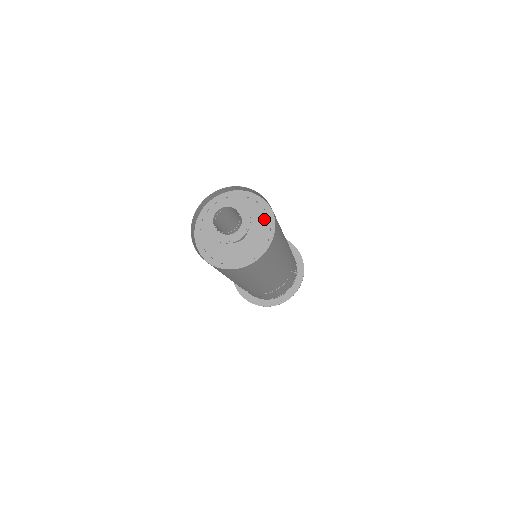
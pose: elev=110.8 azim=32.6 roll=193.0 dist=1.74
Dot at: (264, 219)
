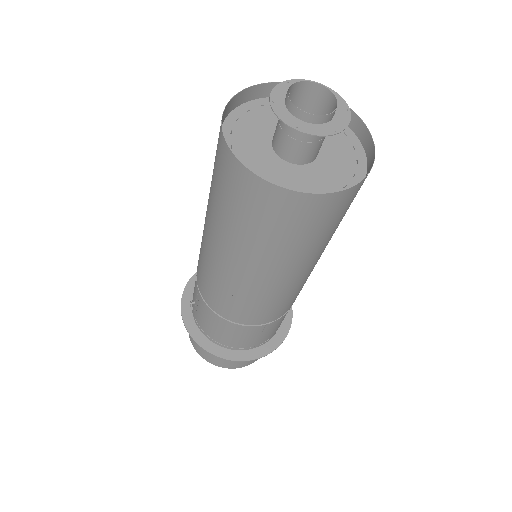
Dot at: occluded
